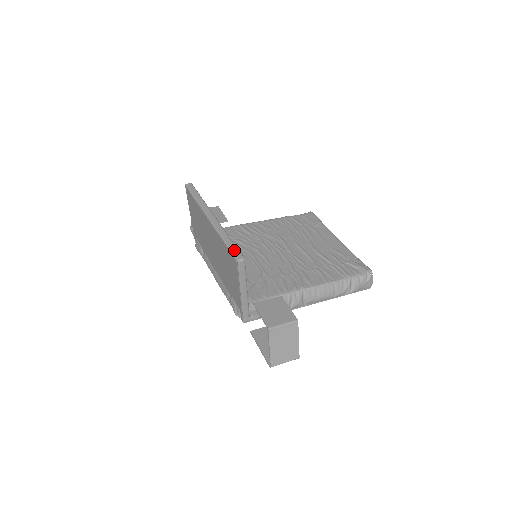
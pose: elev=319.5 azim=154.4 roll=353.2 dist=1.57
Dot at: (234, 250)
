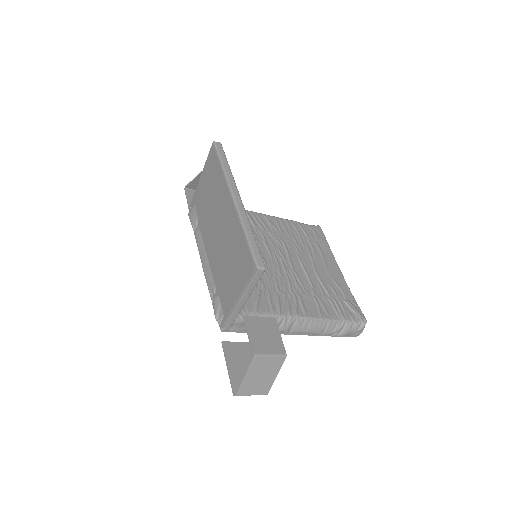
Dot at: (256, 252)
